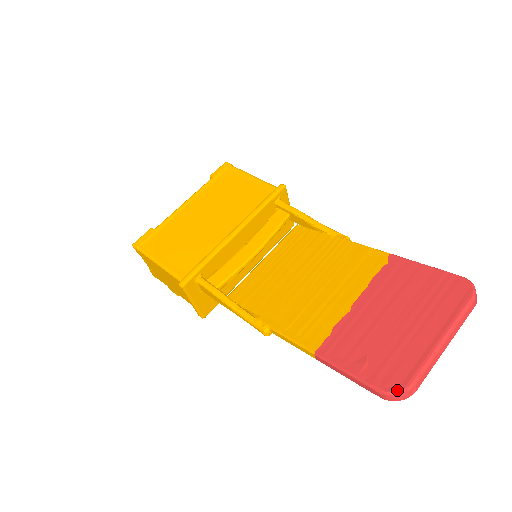
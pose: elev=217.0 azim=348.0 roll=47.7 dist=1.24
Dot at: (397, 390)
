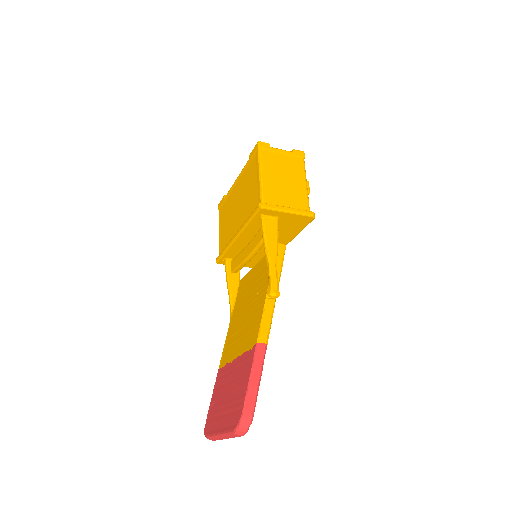
Dot at: (204, 432)
